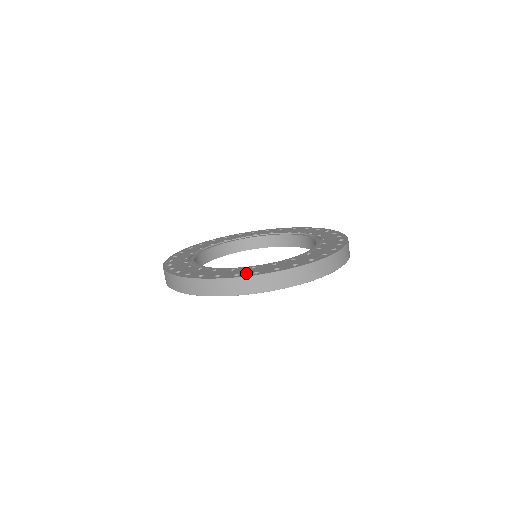
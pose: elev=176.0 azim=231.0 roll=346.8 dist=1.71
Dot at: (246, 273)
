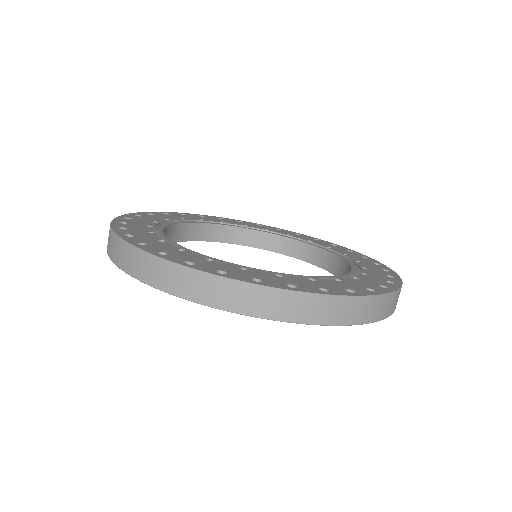
Dot at: (376, 287)
